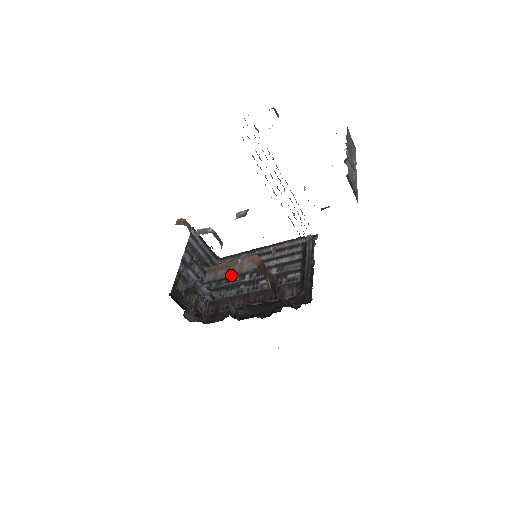
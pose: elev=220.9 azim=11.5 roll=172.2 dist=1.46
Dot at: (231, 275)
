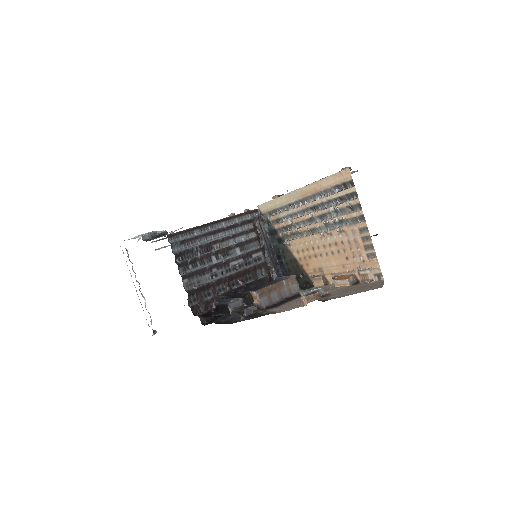
Dot at: (285, 298)
